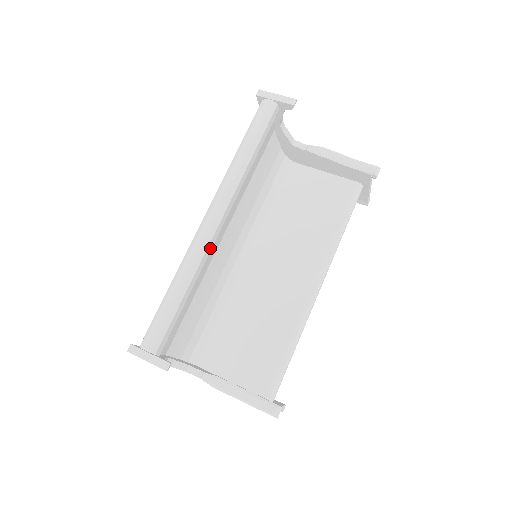
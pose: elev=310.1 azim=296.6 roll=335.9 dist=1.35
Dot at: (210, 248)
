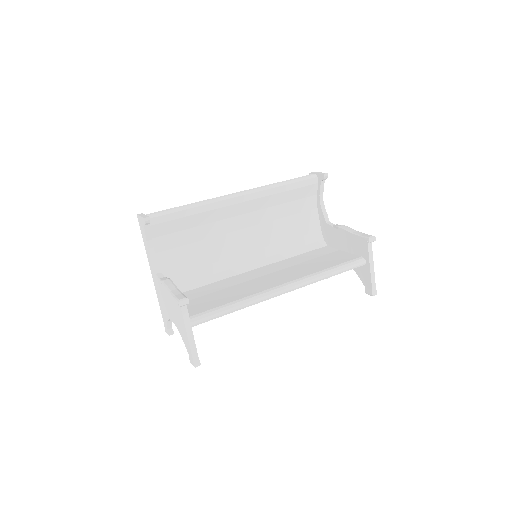
Dot at: (223, 205)
